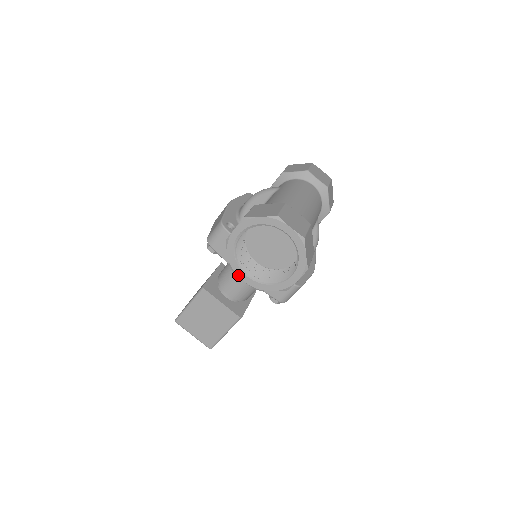
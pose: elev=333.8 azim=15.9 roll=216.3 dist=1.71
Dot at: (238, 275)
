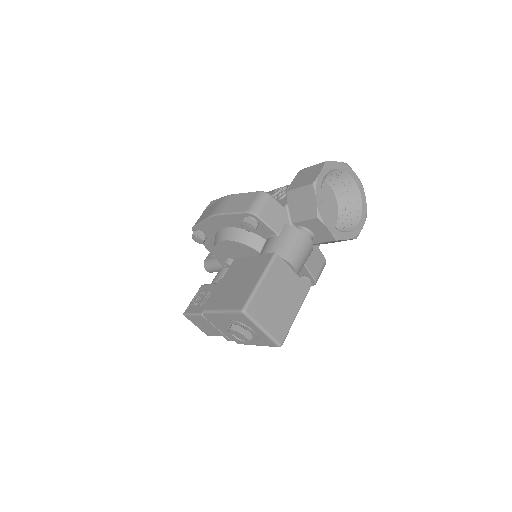
Dot at: (324, 222)
